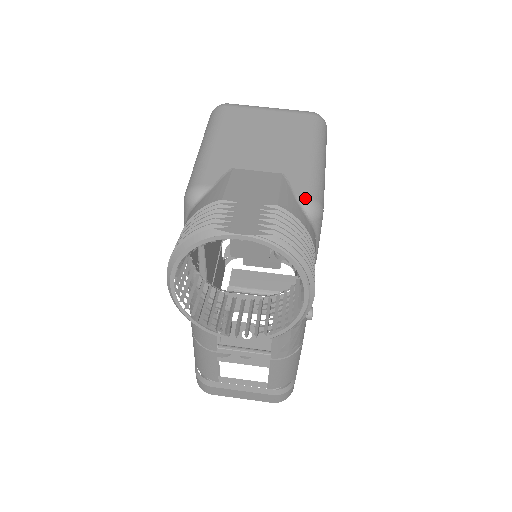
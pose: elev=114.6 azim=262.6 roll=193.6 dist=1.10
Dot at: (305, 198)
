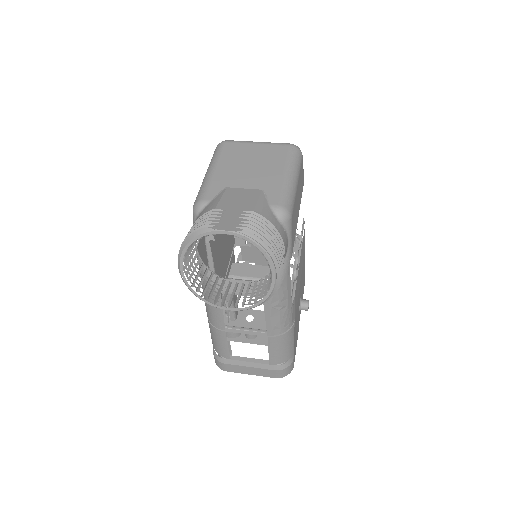
Dot at: (276, 206)
